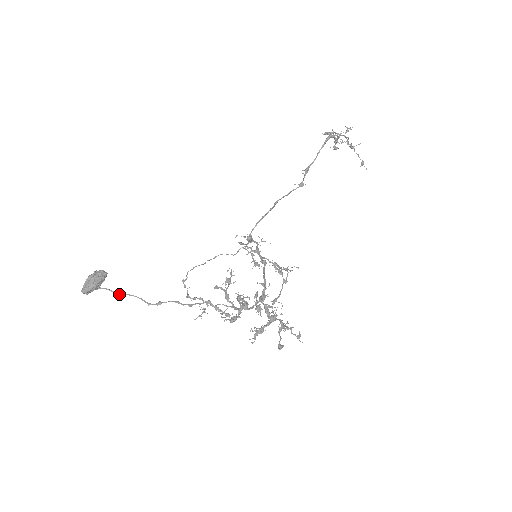
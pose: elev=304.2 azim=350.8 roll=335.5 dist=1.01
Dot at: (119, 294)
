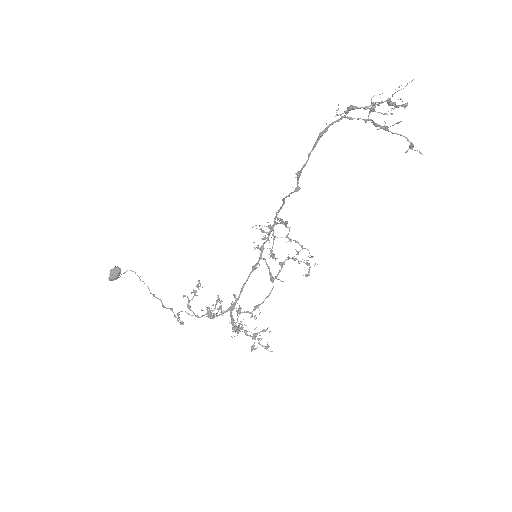
Dot at: occluded
